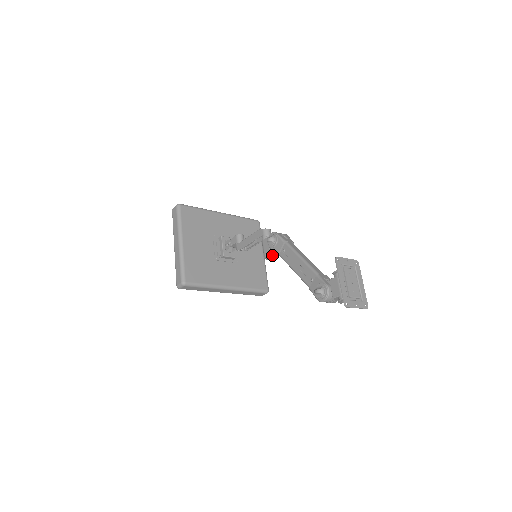
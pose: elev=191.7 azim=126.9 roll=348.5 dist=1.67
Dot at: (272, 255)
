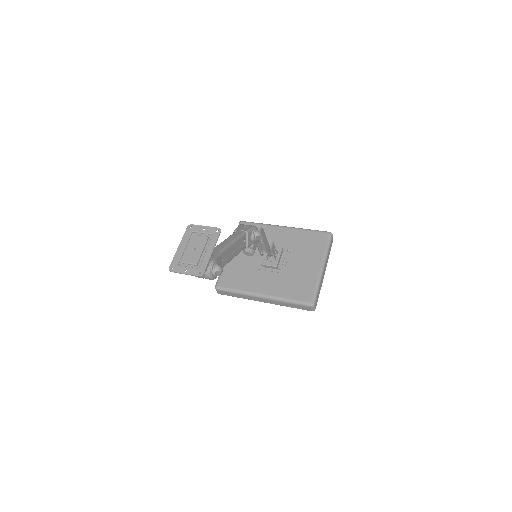
Dot at: (246, 249)
